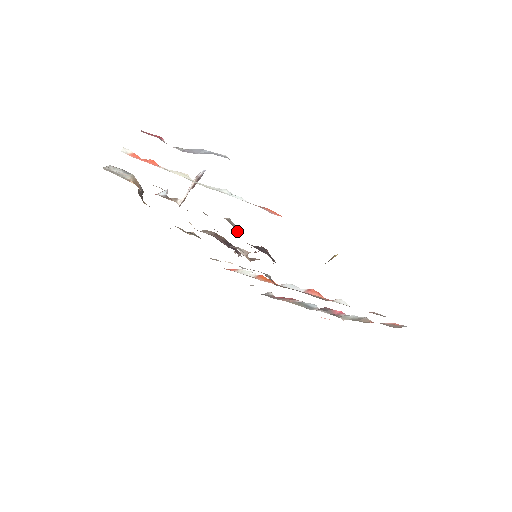
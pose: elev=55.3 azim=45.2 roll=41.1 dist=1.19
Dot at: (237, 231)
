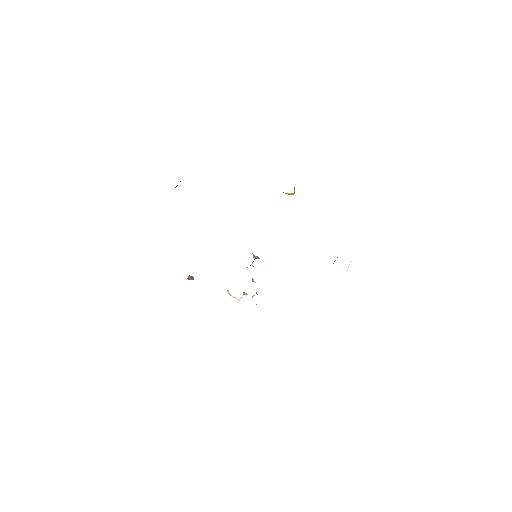
Dot at: occluded
